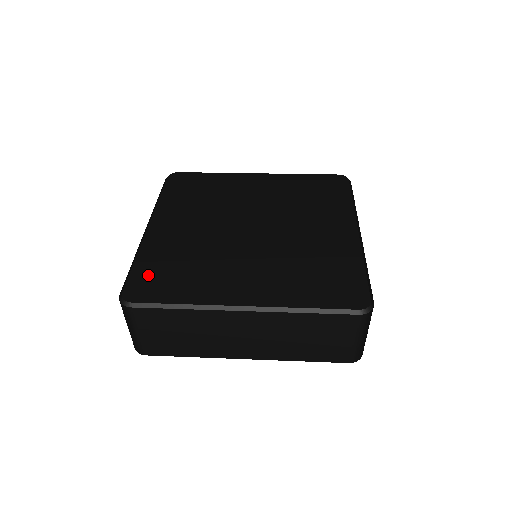
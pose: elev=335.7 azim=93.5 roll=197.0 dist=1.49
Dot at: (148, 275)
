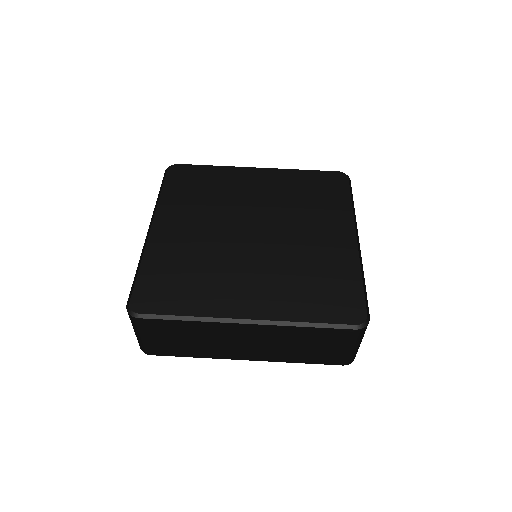
Dot at: (154, 283)
